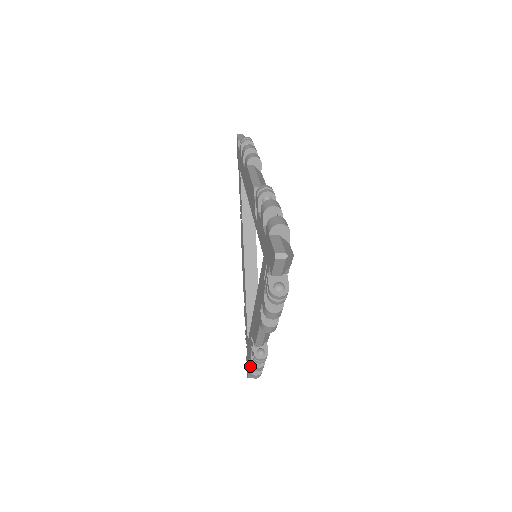
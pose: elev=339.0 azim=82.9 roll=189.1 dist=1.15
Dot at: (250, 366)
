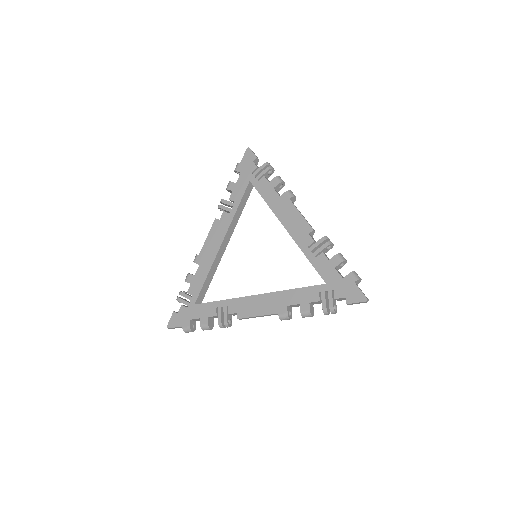
Dot at: (190, 323)
